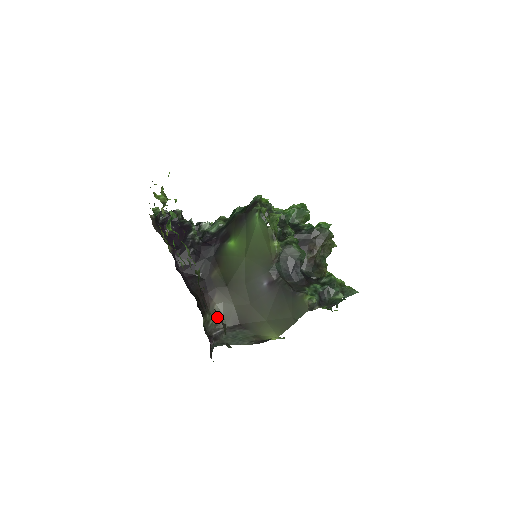
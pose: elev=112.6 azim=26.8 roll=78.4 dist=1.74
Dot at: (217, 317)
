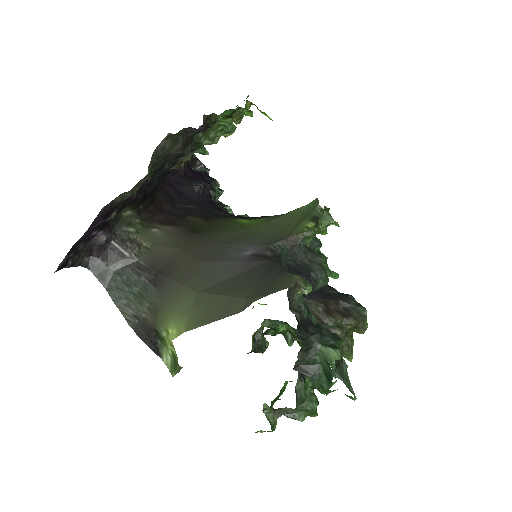
Dot at: (144, 237)
